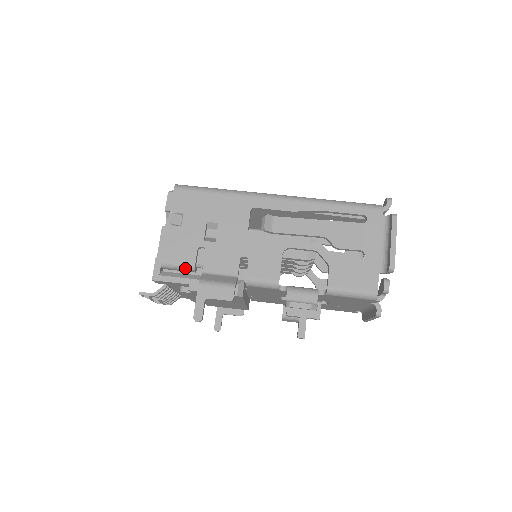
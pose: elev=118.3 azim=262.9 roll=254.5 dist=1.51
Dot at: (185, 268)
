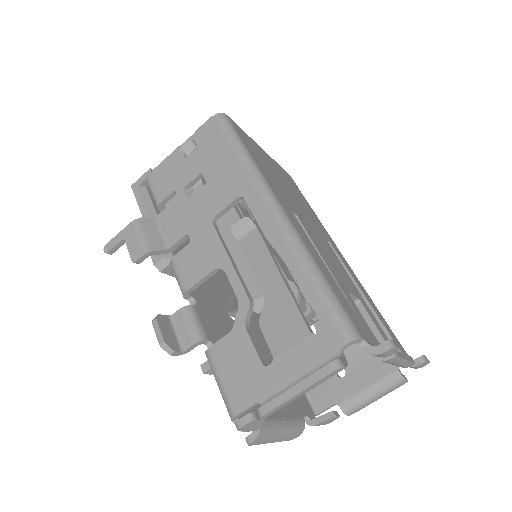
Dot at: (154, 199)
